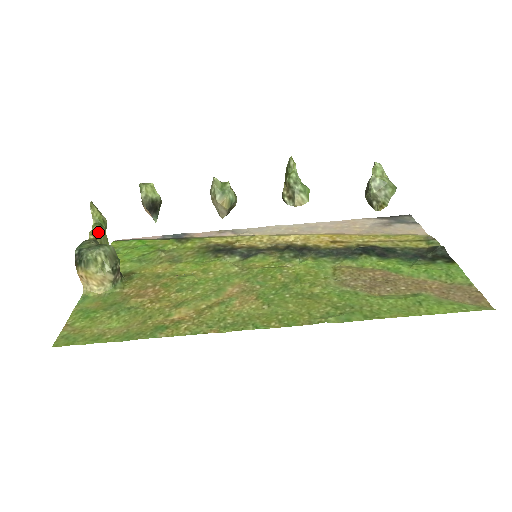
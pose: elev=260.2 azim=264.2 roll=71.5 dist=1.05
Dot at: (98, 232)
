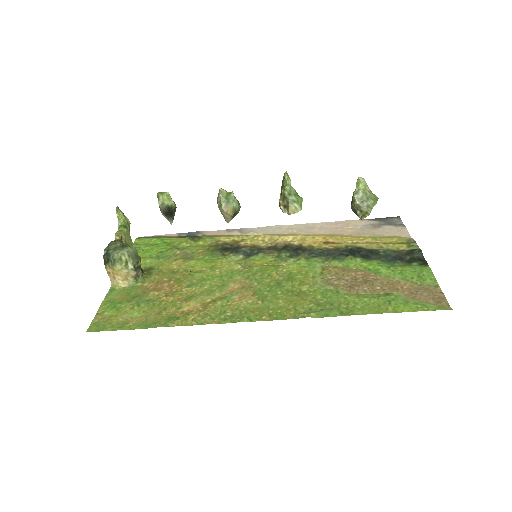
Dot at: (123, 233)
